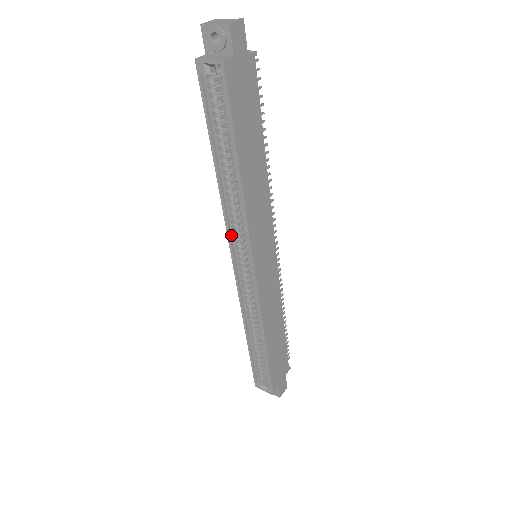
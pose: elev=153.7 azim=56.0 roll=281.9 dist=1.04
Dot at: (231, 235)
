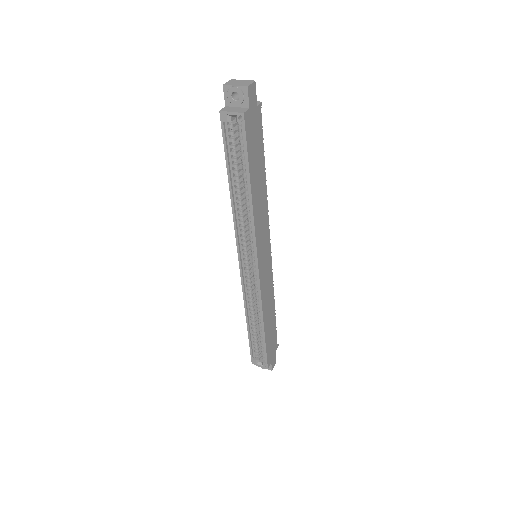
Dot at: (239, 241)
